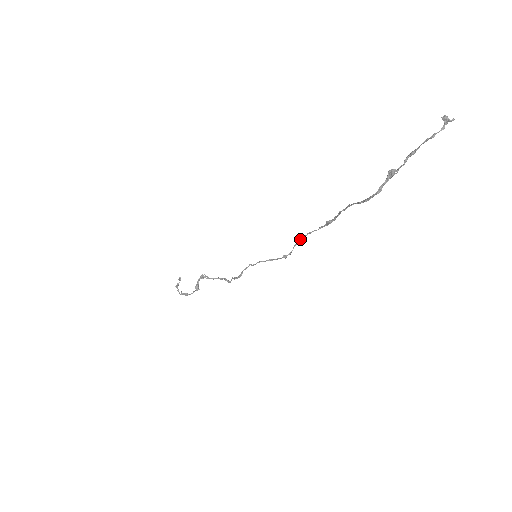
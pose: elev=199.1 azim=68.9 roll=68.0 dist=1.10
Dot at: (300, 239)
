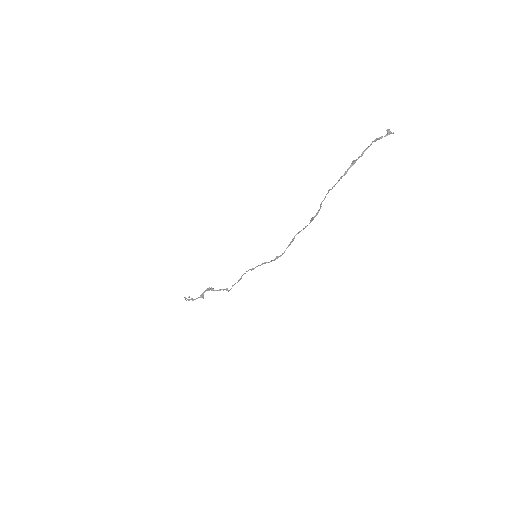
Dot at: (291, 241)
